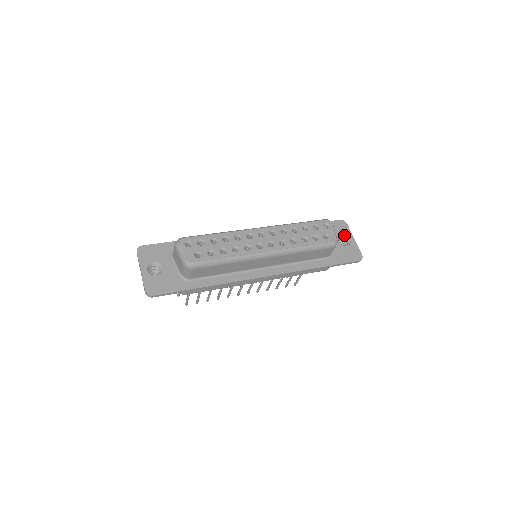
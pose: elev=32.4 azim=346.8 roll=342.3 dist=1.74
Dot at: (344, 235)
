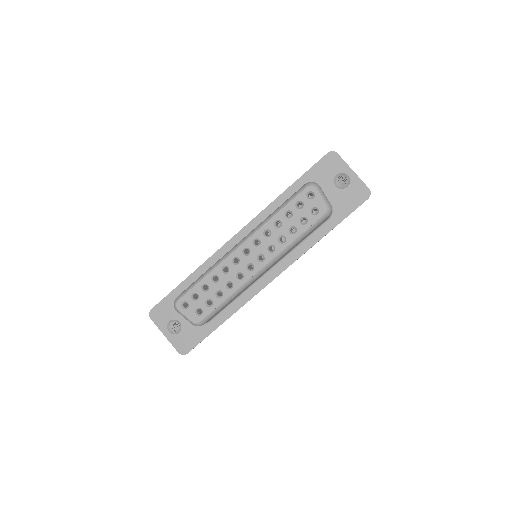
Dot at: (339, 173)
